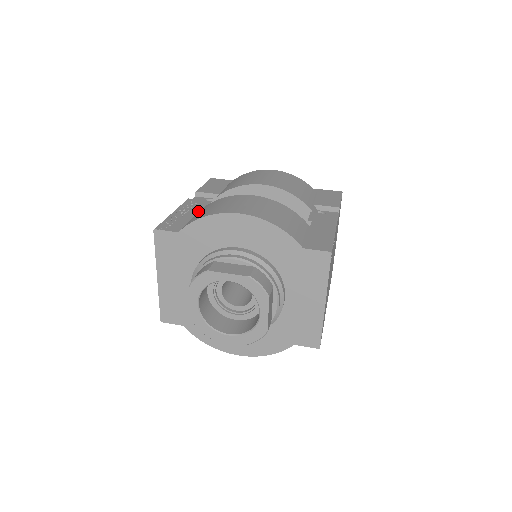
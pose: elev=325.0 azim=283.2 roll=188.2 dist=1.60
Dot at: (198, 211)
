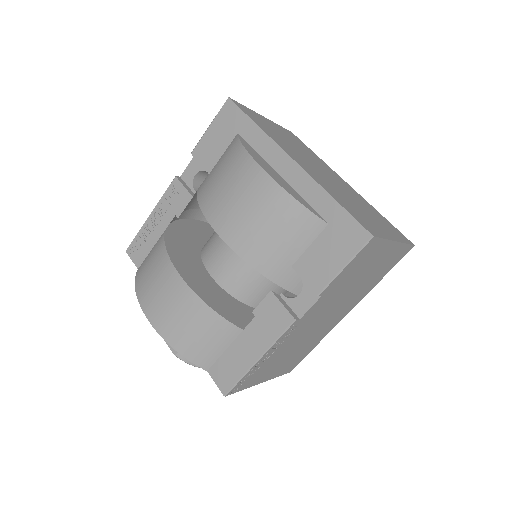
Dot at: occluded
